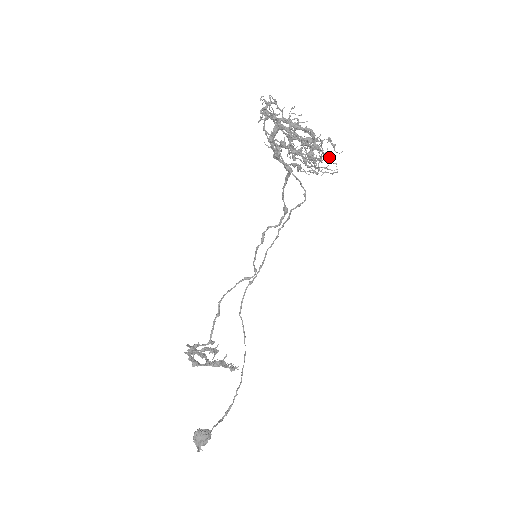
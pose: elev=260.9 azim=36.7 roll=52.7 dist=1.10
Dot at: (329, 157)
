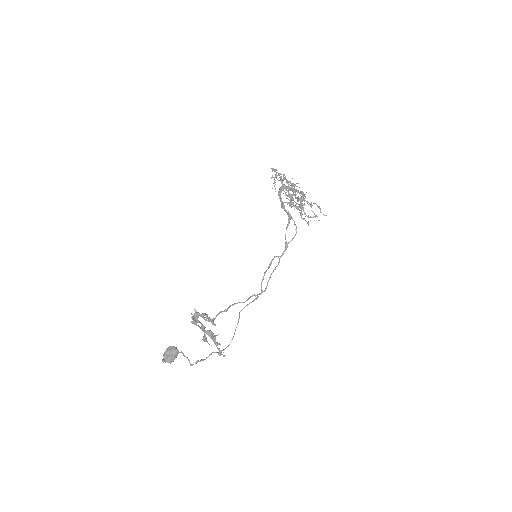
Dot at: (311, 205)
